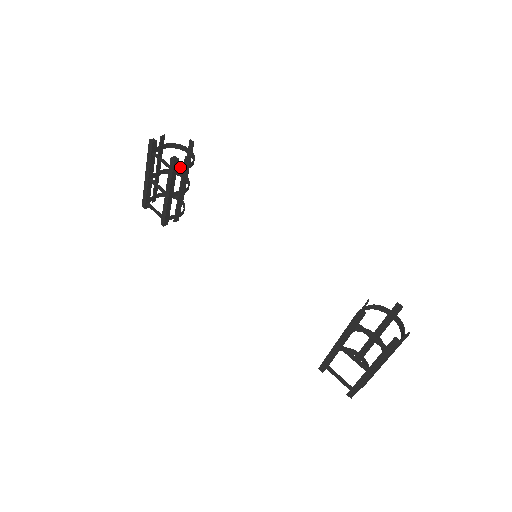
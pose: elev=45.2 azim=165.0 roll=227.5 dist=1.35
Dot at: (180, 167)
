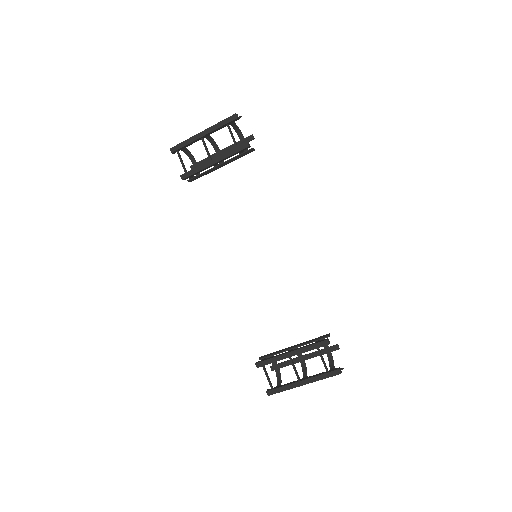
Dot at: (242, 151)
